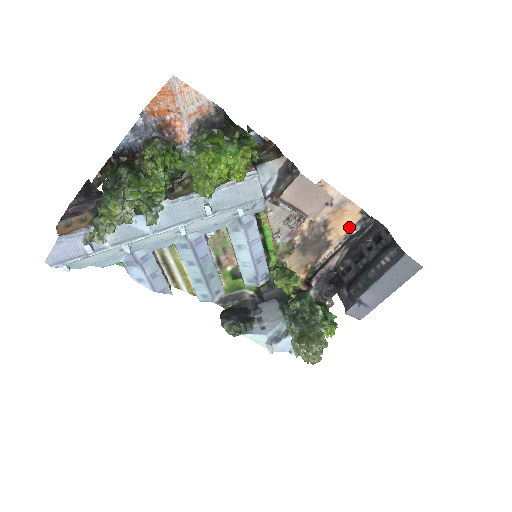
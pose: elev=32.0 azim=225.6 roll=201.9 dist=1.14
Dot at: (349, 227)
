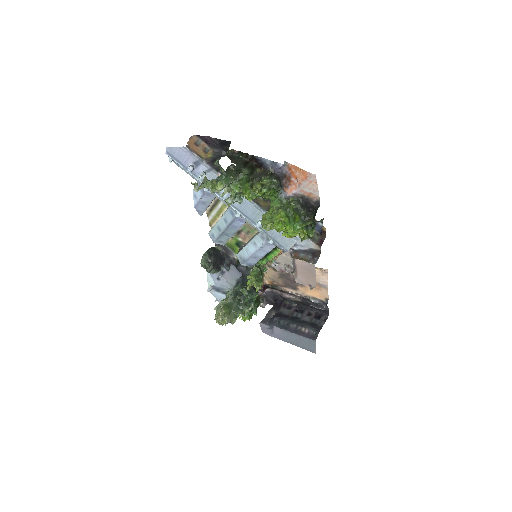
Dot at: (314, 296)
